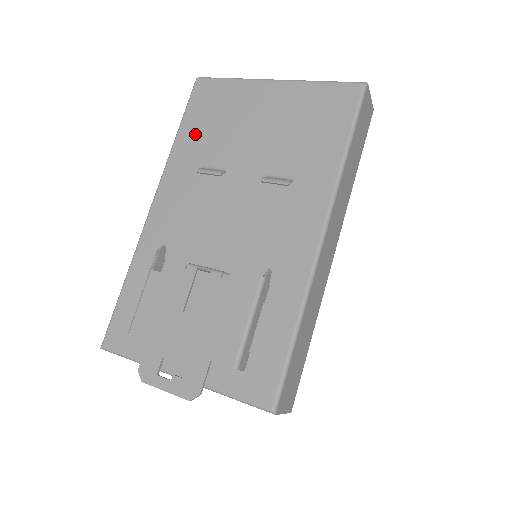
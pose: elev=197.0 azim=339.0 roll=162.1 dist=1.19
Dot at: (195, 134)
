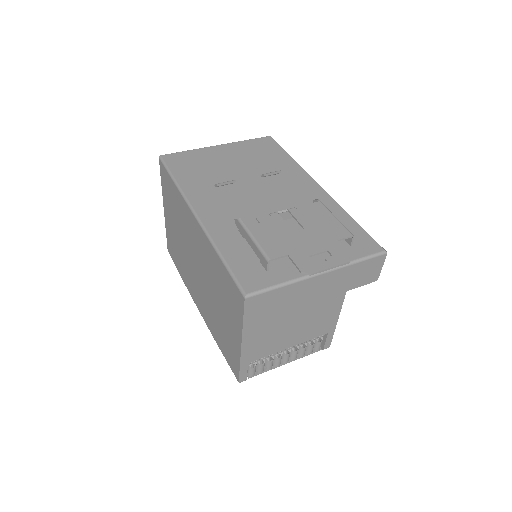
Dot at: (190, 175)
